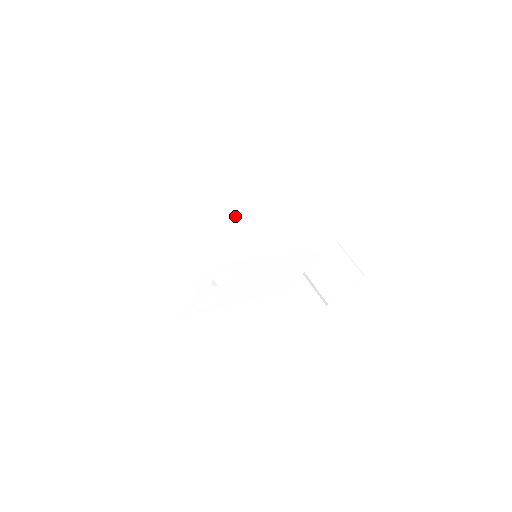
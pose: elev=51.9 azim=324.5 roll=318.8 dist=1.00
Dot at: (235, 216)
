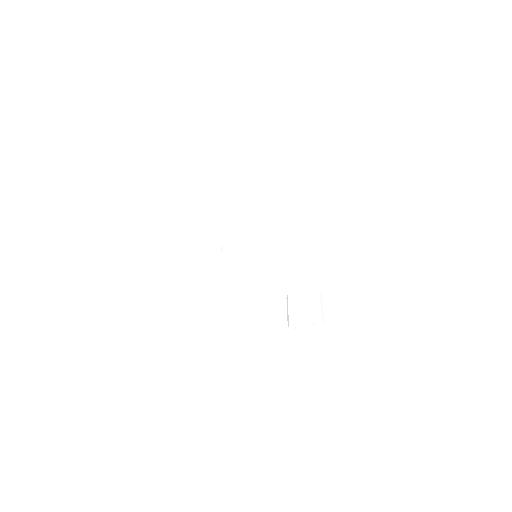
Dot at: (255, 224)
